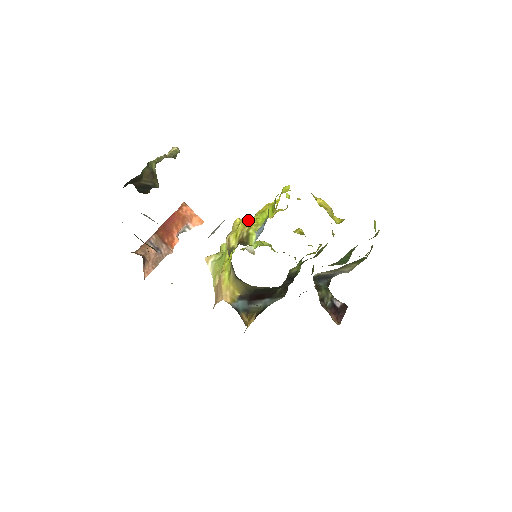
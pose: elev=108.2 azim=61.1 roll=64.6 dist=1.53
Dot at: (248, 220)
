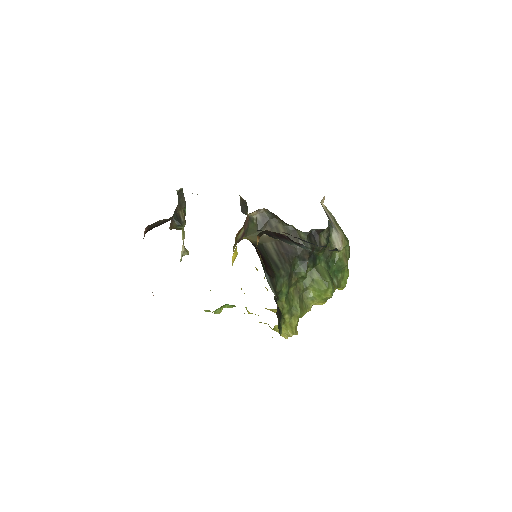
Dot at: occluded
